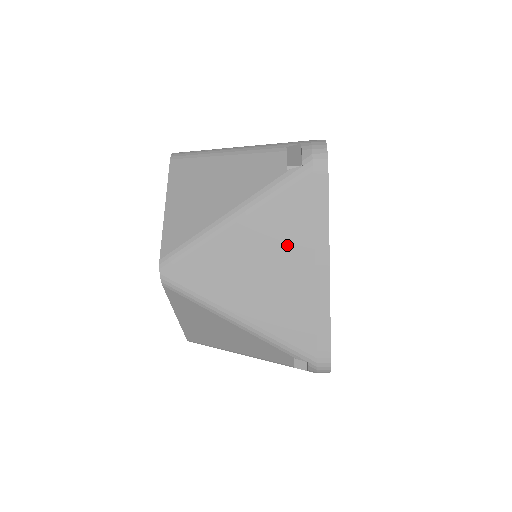
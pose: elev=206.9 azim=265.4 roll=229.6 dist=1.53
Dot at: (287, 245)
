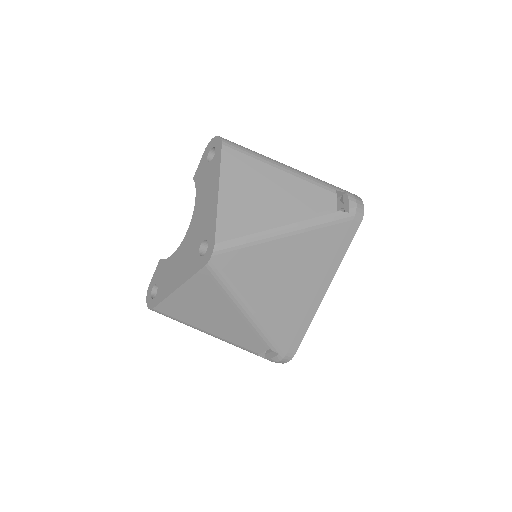
Dot at: (312, 265)
